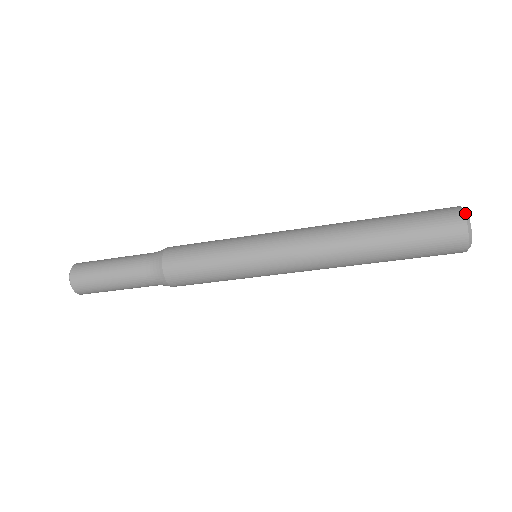
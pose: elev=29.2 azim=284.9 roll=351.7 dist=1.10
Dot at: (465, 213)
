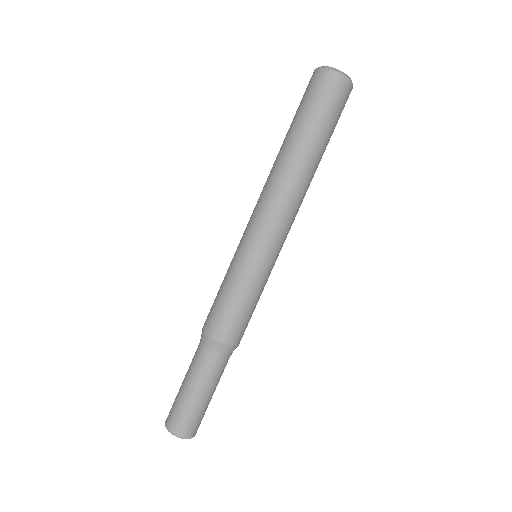
Dot at: occluded
